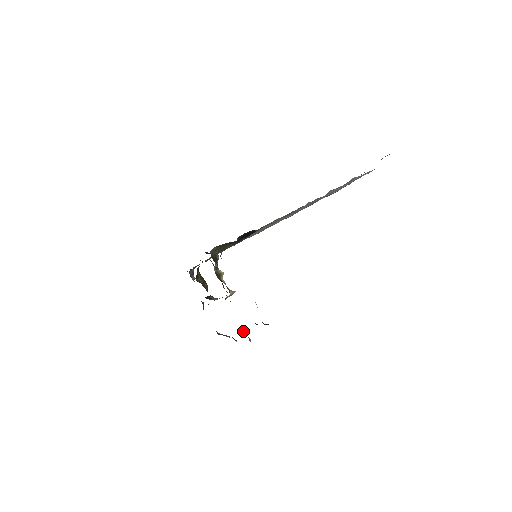
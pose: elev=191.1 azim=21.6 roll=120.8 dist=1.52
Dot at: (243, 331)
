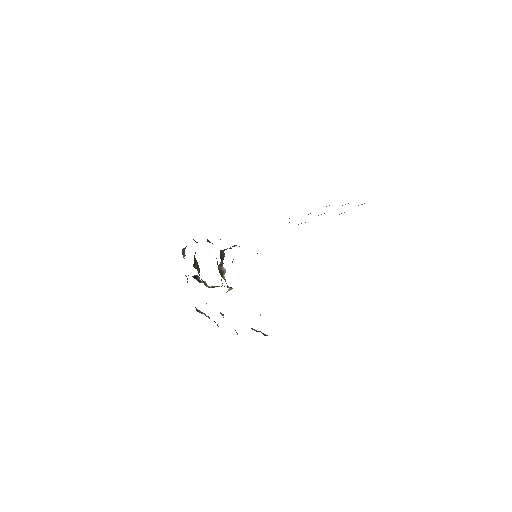
Dot at: (223, 314)
